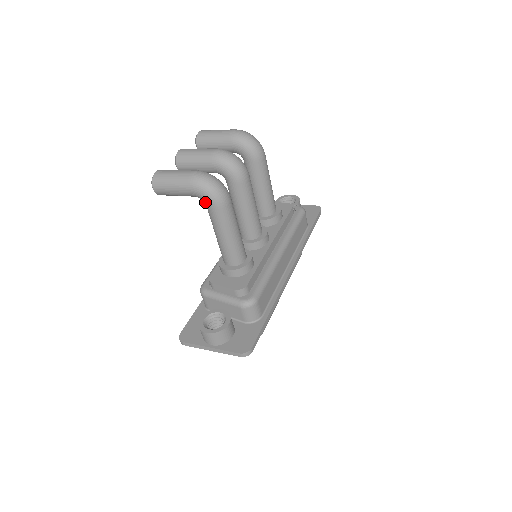
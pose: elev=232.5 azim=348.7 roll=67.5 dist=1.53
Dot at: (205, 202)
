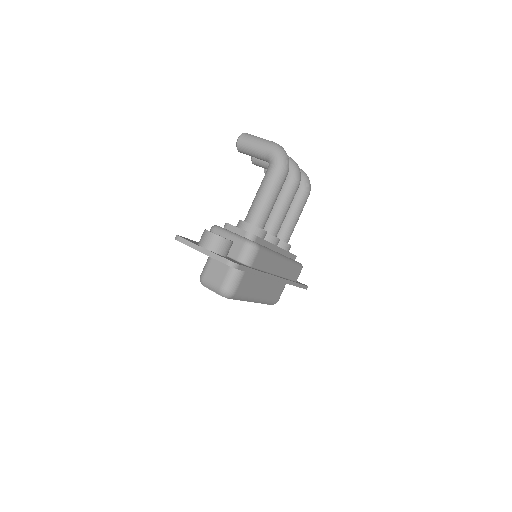
Dot at: (271, 162)
